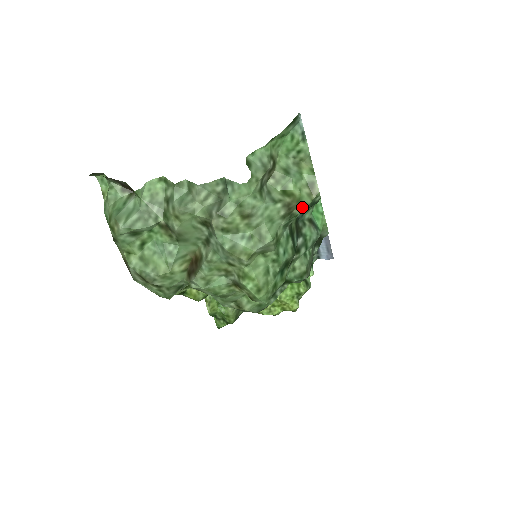
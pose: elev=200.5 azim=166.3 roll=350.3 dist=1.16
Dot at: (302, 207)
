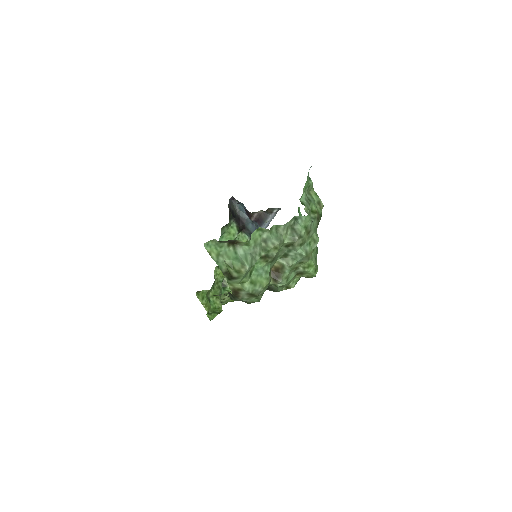
Dot at: (320, 216)
